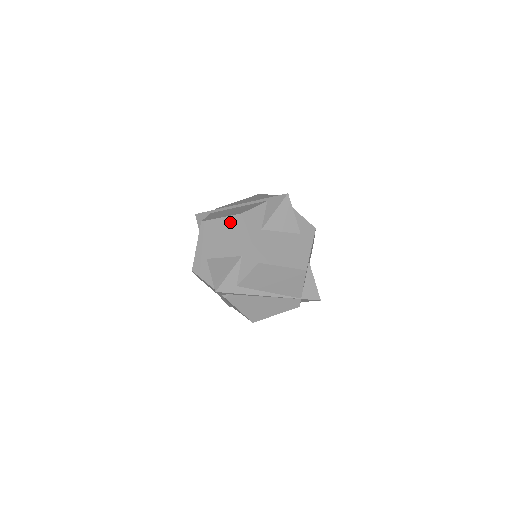
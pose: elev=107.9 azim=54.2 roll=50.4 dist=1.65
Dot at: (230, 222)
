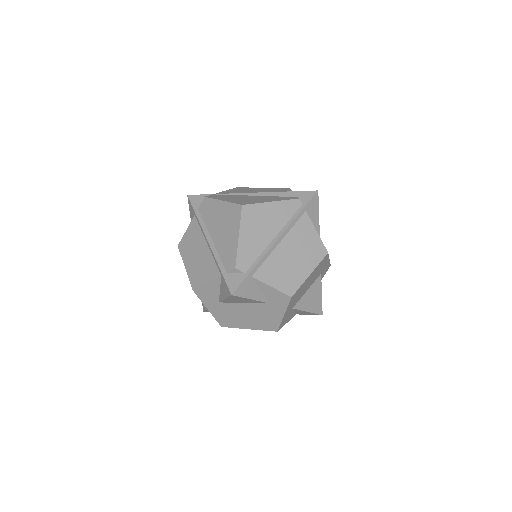
Dot at: occluded
